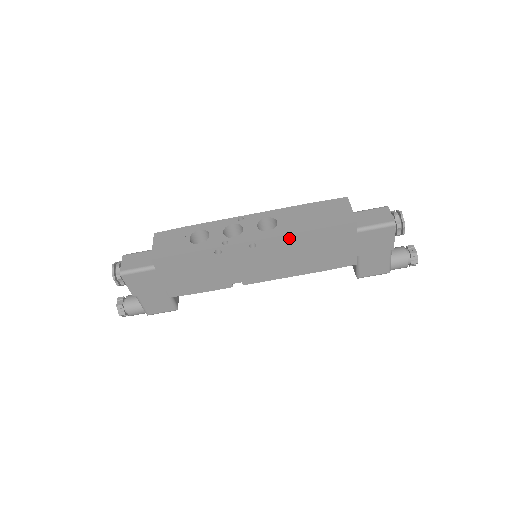
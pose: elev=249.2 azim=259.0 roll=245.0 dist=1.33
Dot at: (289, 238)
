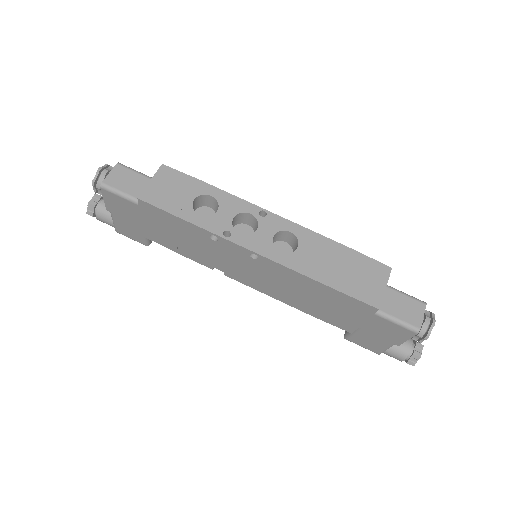
Dot at: (297, 275)
